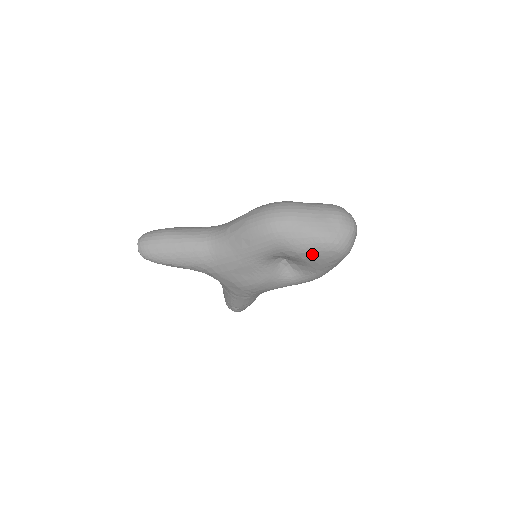
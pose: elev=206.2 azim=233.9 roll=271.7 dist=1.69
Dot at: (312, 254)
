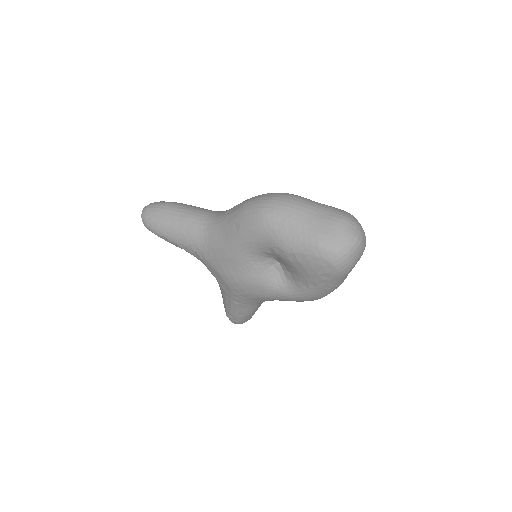
Dot at: (300, 257)
